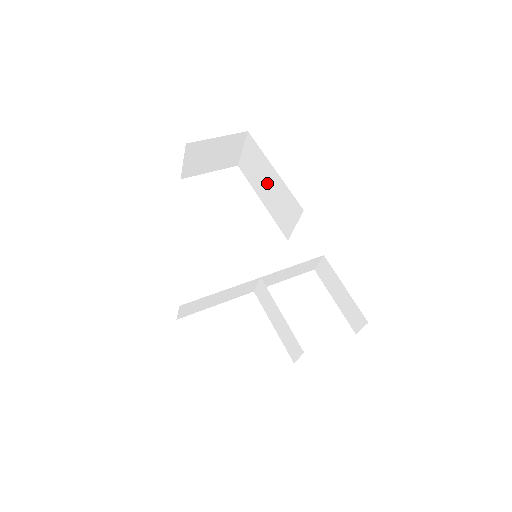
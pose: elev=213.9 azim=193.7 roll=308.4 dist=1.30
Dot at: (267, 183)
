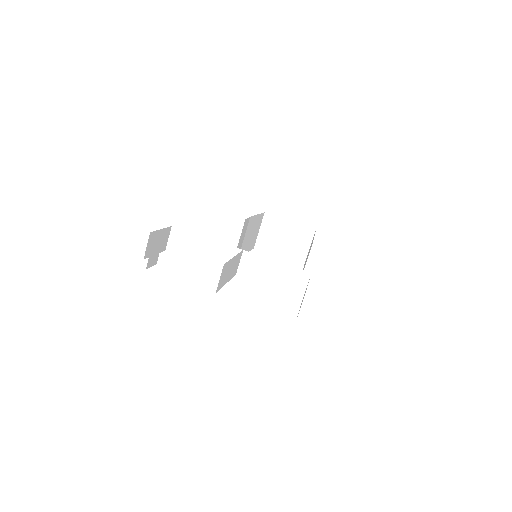
Dot at: occluded
